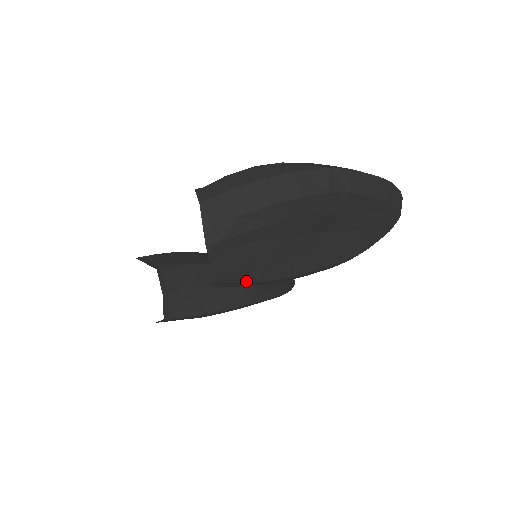
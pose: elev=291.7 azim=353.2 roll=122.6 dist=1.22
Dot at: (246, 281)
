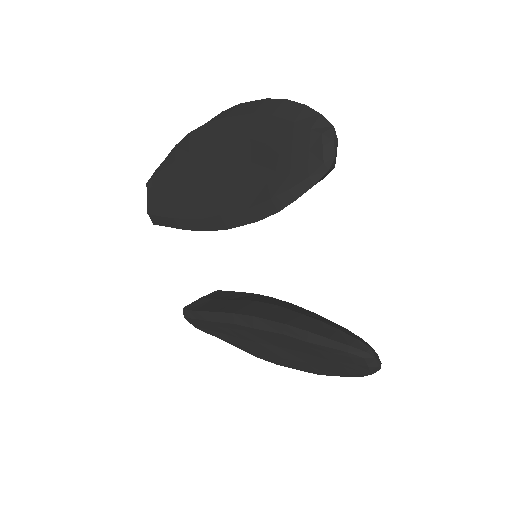
Dot at: (167, 216)
